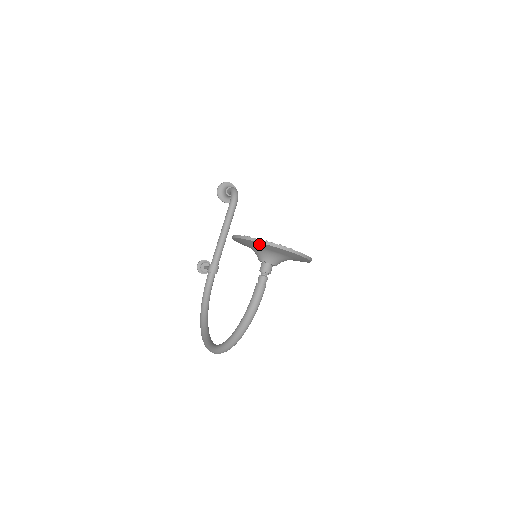
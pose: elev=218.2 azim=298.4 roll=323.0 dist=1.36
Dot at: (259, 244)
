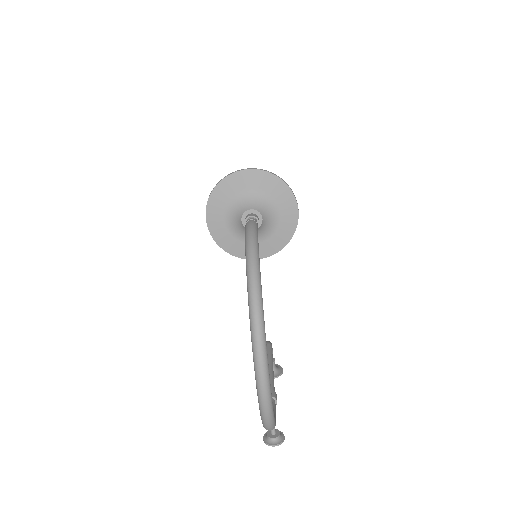
Dot at: (221, 191)
